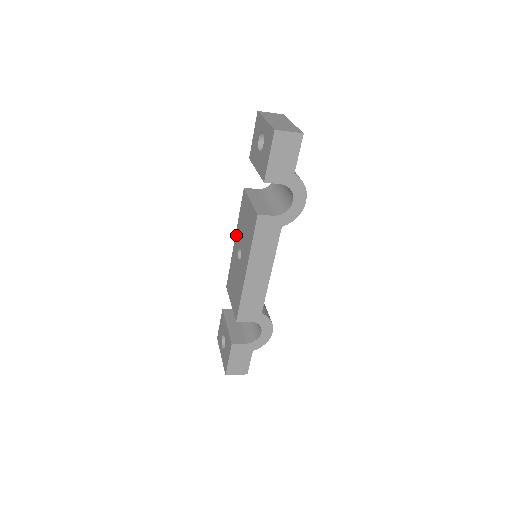
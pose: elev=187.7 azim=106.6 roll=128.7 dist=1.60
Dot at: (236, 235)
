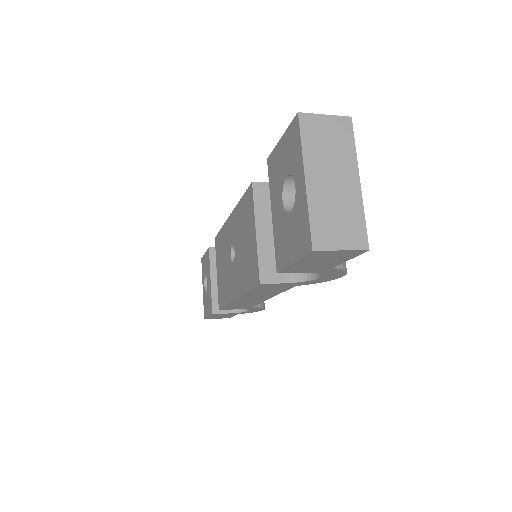
Dot at: (232, 216)
